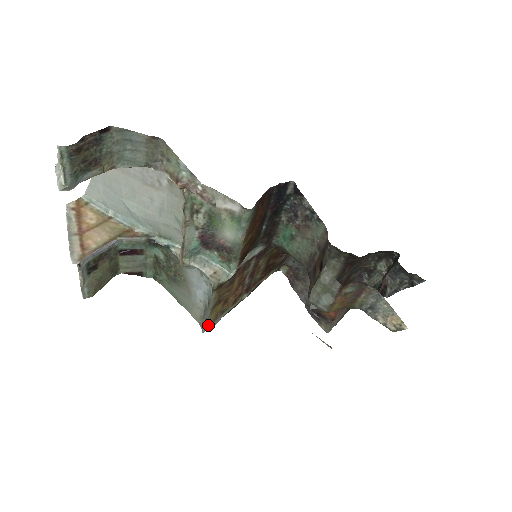
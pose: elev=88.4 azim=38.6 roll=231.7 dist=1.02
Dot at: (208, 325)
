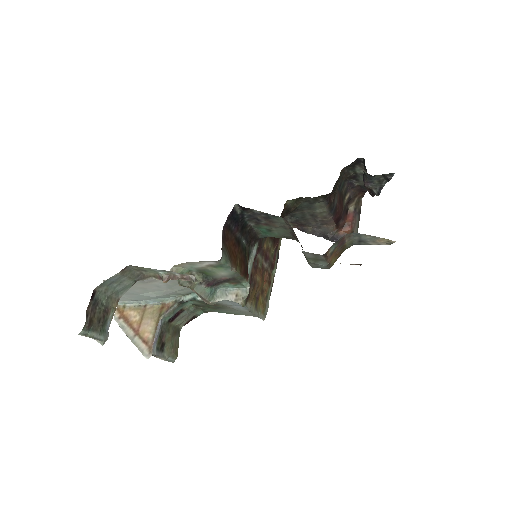
Dot at: (263, 315)
